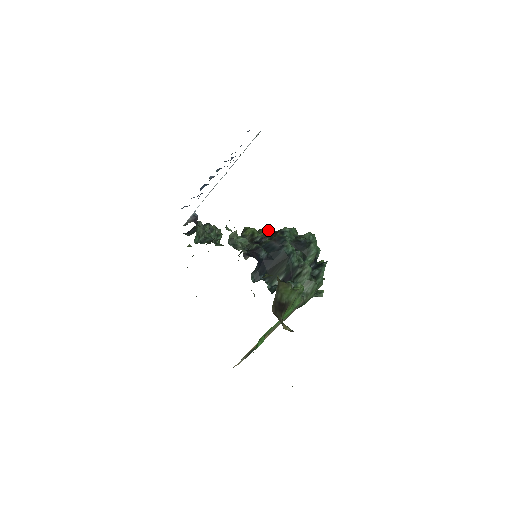
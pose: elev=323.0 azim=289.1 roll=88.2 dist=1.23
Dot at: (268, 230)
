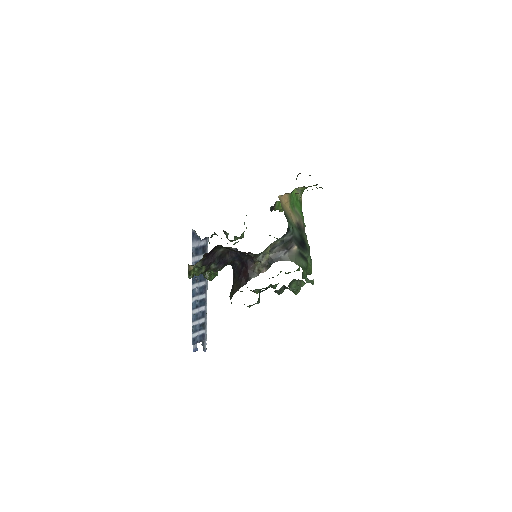
Dot at: occluded
